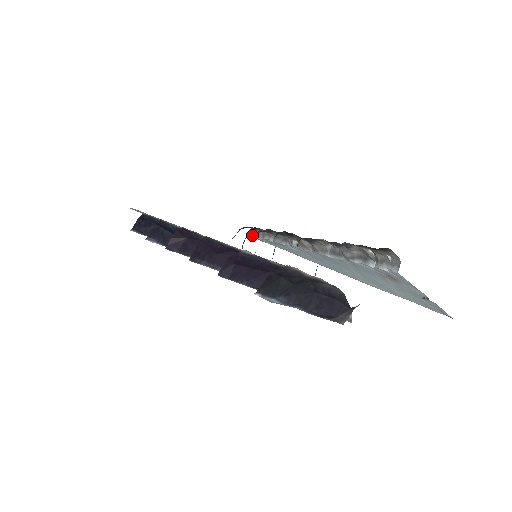
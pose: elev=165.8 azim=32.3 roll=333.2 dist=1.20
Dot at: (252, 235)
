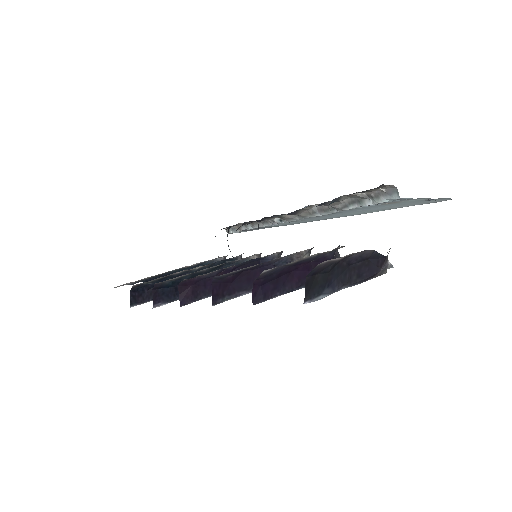
Dot at: occluded
